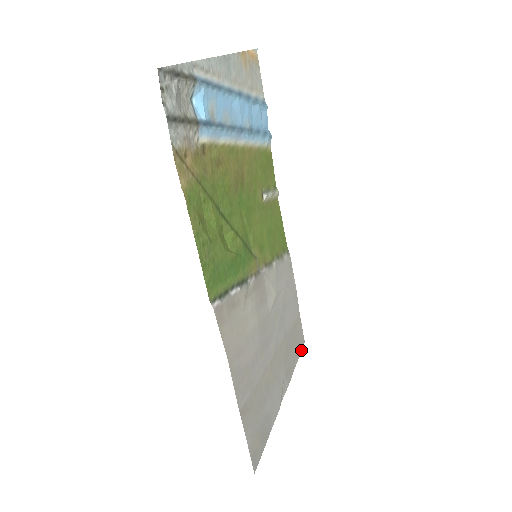
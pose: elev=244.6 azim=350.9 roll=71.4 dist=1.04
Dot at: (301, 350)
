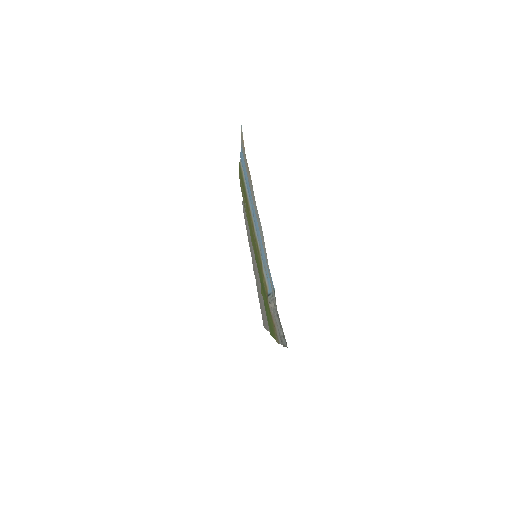
Dot at: occluded
